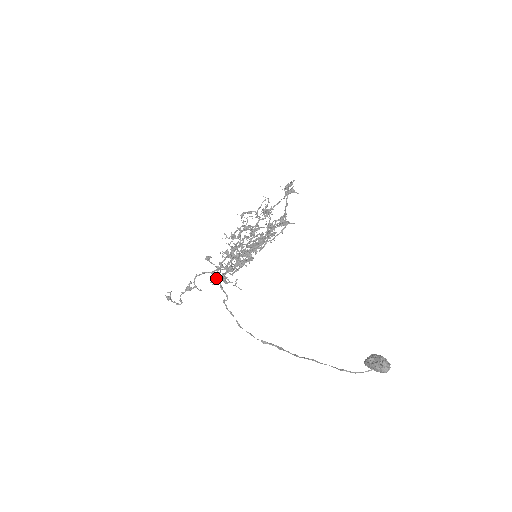
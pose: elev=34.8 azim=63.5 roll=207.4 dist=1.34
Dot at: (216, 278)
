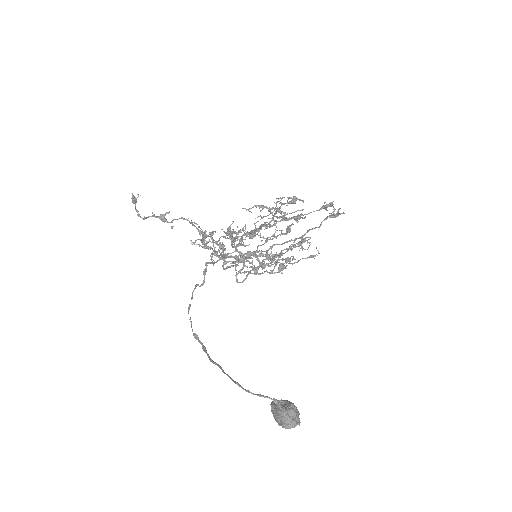
Dot at: (202, 246)
